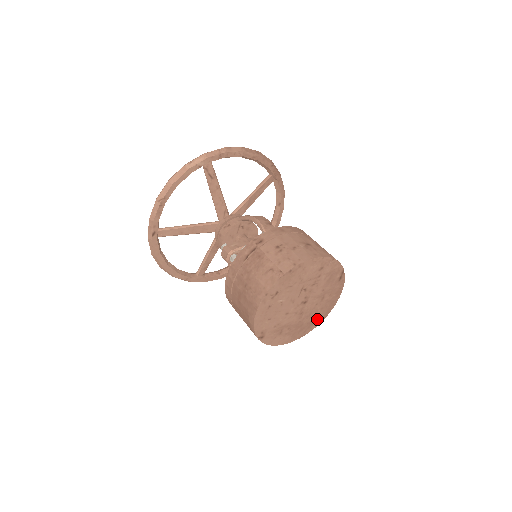
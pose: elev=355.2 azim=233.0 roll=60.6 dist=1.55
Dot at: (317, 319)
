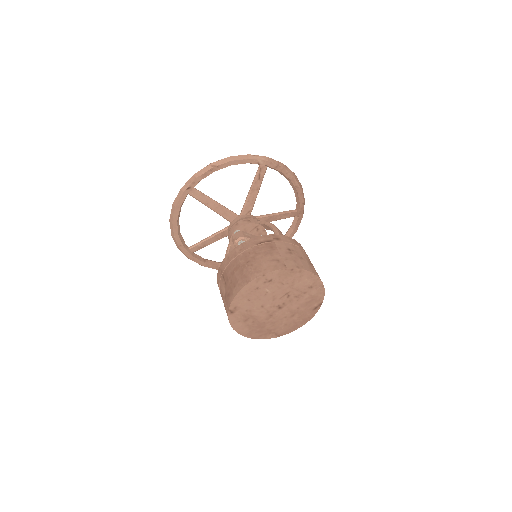
Dot at: (276, 332)
